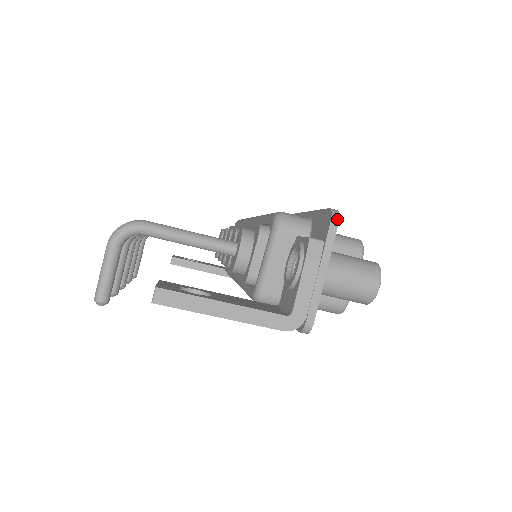
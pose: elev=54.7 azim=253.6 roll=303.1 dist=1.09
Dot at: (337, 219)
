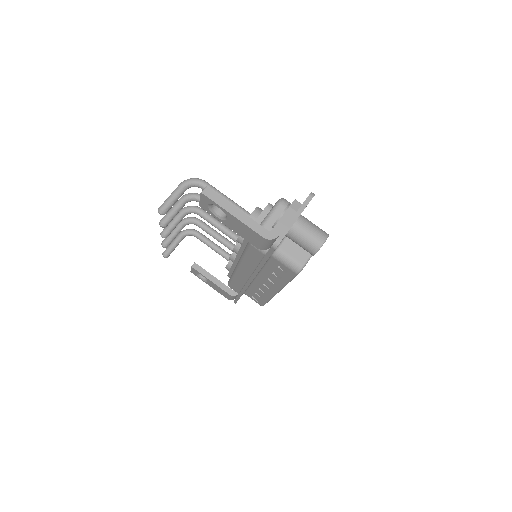
Dot at: (313, 195)
